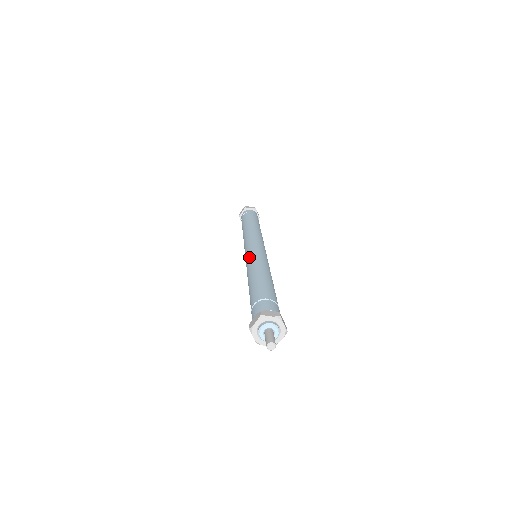
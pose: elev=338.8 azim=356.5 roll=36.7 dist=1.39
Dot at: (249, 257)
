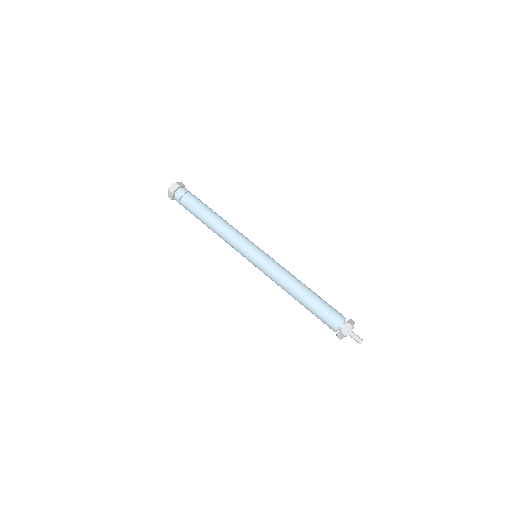
Dot at: (269, 264)
